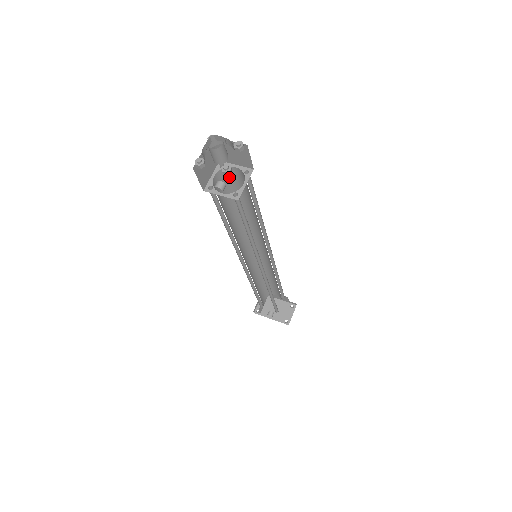
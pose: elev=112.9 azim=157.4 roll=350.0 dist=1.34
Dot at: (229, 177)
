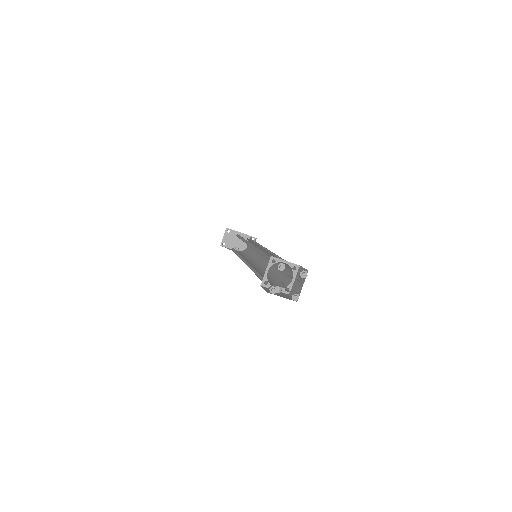
Dot at: occluded
